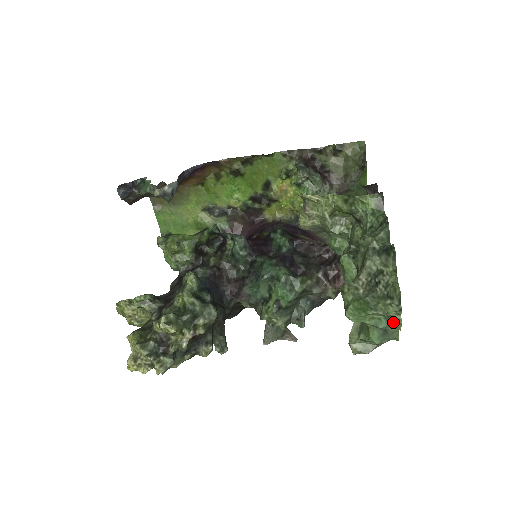
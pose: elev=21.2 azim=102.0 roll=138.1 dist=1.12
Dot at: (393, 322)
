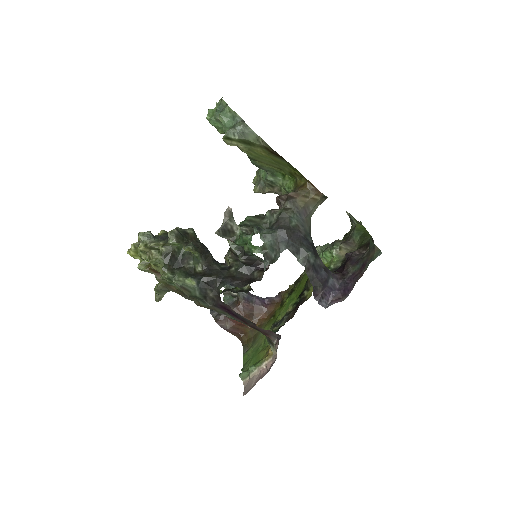
Dot at: (221, 102)
